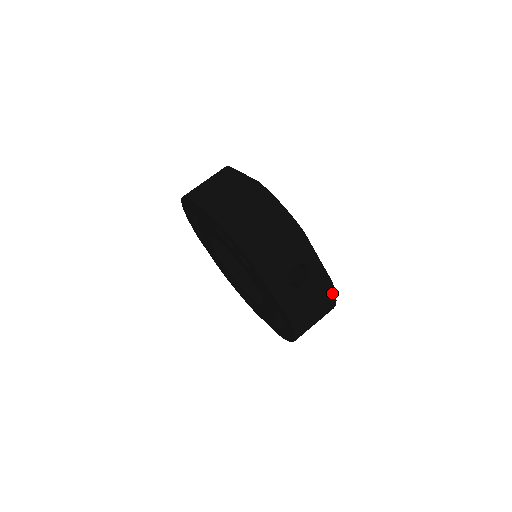
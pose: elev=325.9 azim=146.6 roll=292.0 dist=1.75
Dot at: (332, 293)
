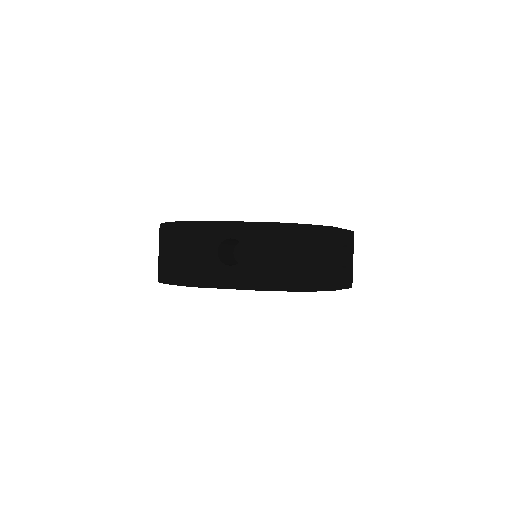
Dot at: occluded
